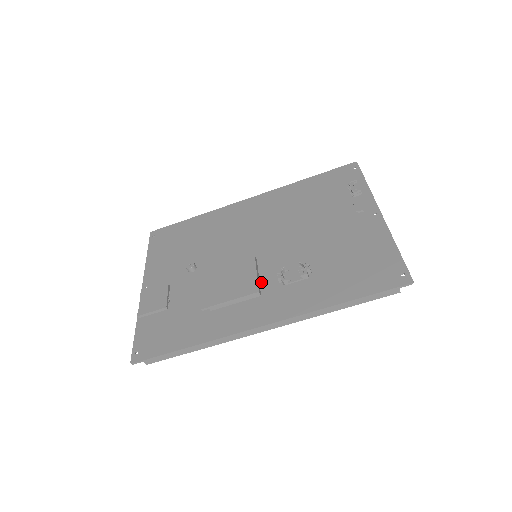
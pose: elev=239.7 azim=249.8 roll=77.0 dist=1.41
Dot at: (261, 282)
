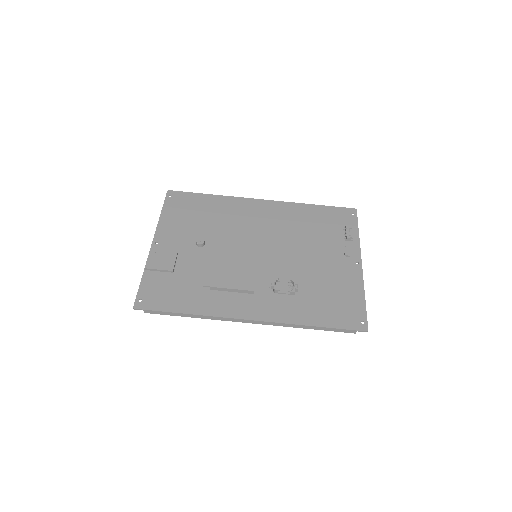
Dot at: (256, 282)
